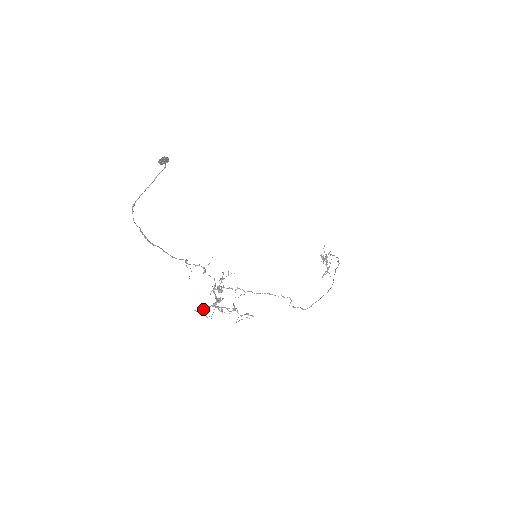
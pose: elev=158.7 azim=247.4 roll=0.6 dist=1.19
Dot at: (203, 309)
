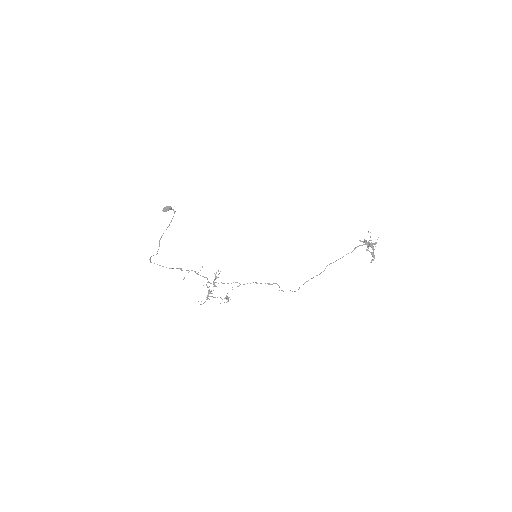
Dot at: occluded
